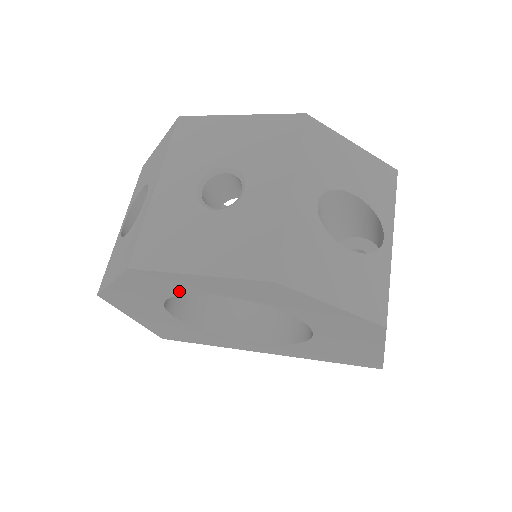
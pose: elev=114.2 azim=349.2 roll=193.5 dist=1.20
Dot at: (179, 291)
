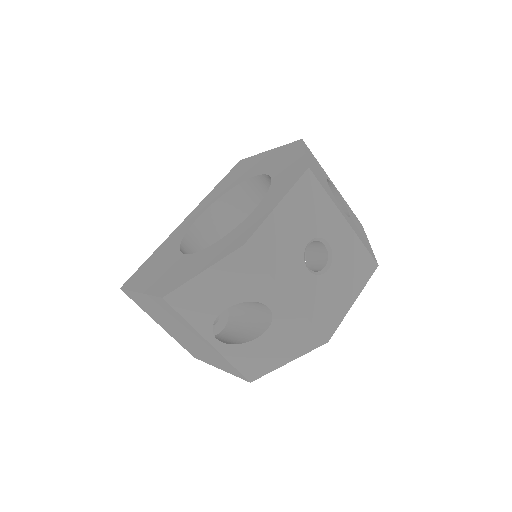
Dot at: occluded
